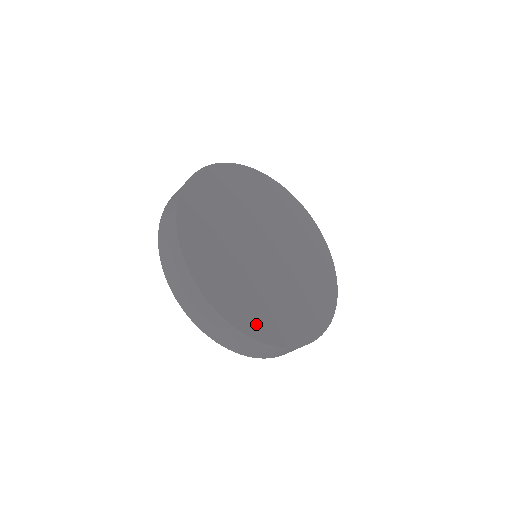
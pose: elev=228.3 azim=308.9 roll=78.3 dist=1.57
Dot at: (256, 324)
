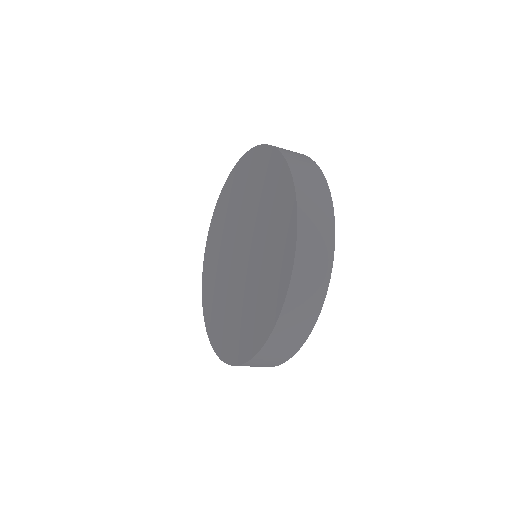
Dot at: occluded
